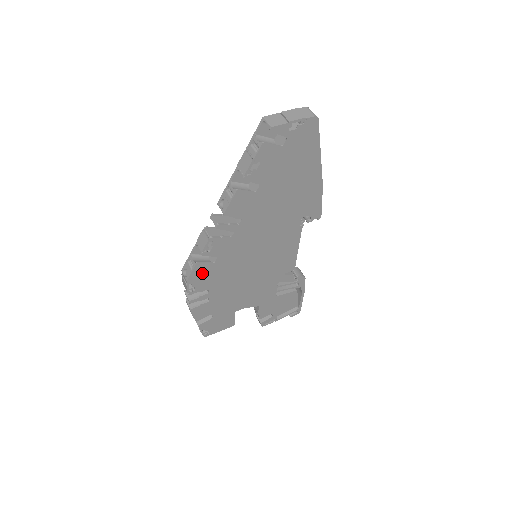
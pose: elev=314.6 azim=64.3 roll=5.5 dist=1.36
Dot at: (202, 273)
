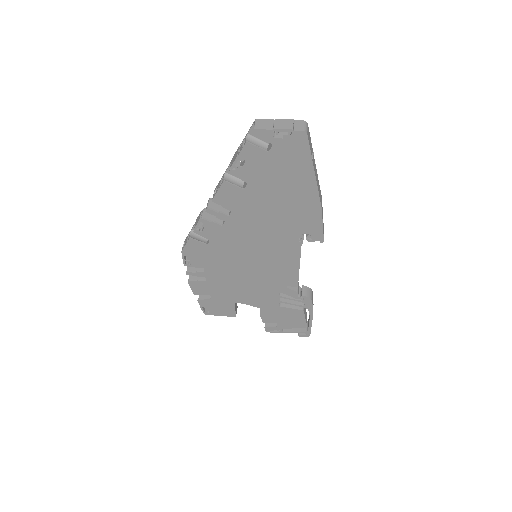
Dot at: (196, 250)
